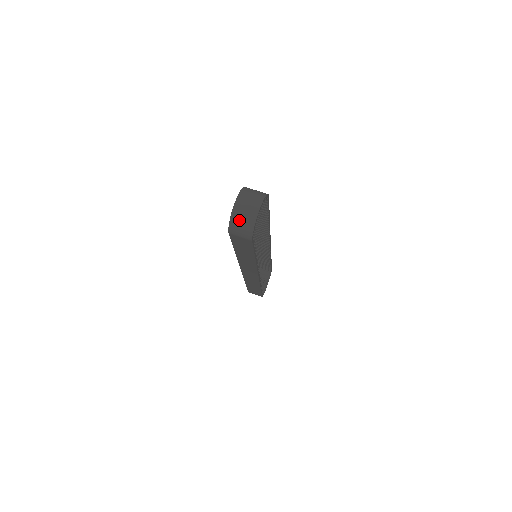
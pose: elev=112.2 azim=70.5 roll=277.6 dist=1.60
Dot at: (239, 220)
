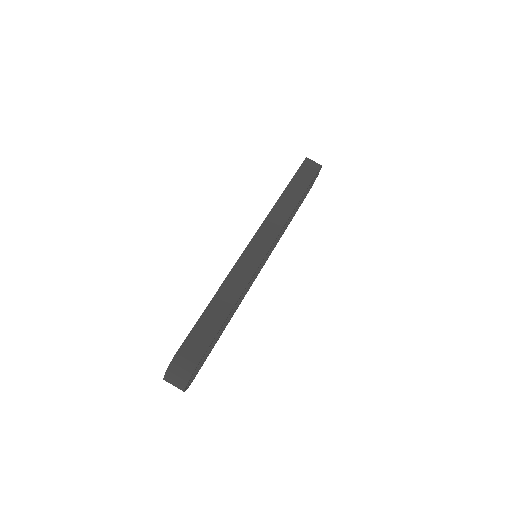
Dot at: occluded
